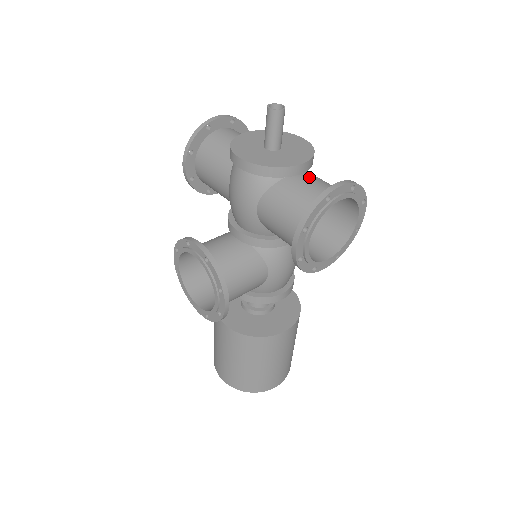
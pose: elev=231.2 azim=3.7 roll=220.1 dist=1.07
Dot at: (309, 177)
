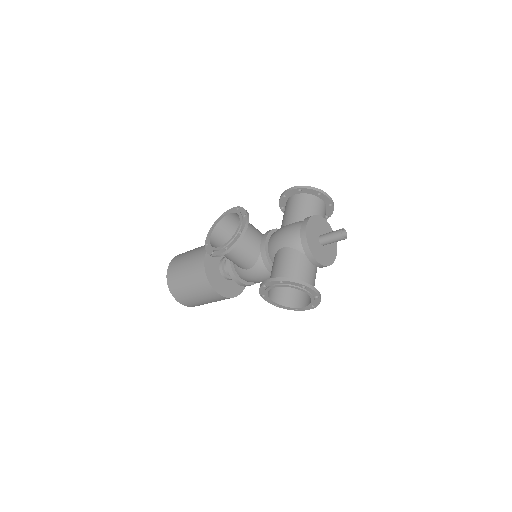
Dot at: (313, 270)
